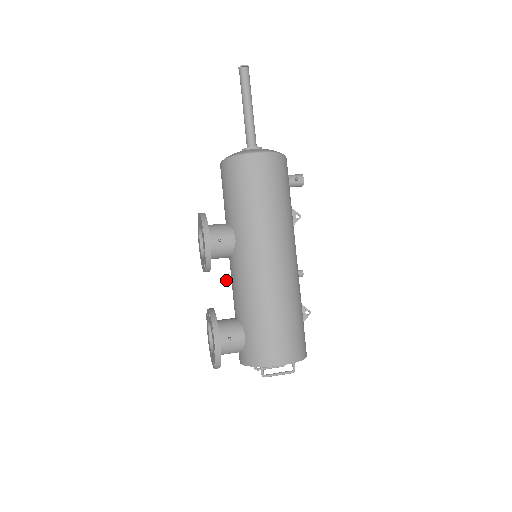
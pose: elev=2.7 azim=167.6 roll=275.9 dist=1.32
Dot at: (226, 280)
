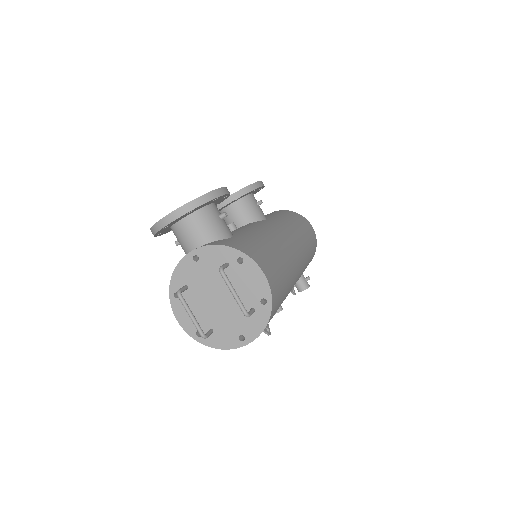
Dot at: (233, 222)
